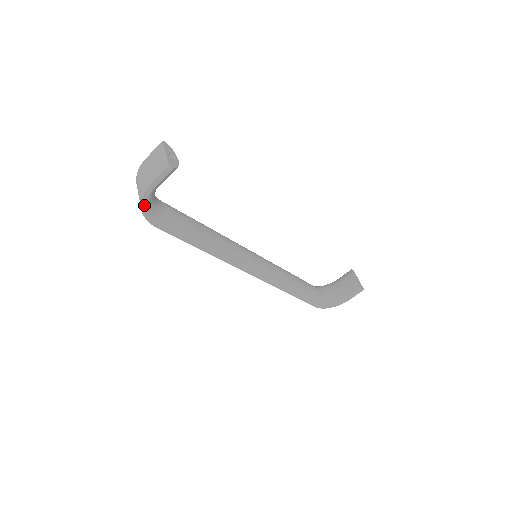
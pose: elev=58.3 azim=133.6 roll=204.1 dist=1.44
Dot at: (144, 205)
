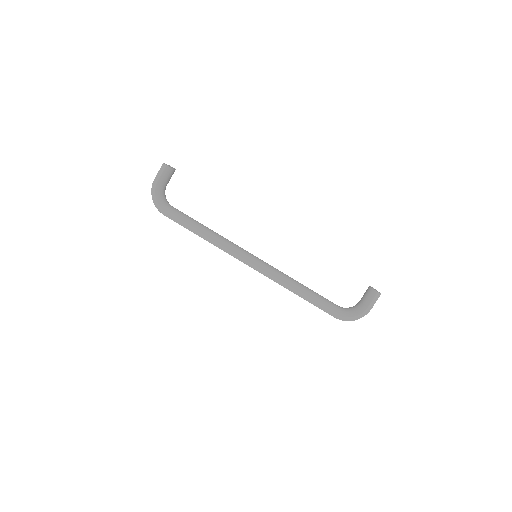
Dot at: (154, 196)
